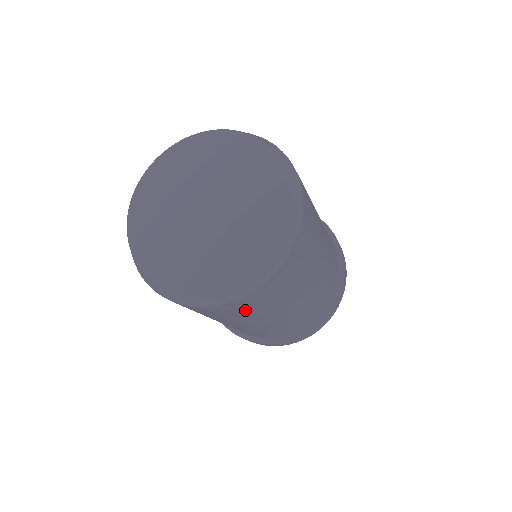
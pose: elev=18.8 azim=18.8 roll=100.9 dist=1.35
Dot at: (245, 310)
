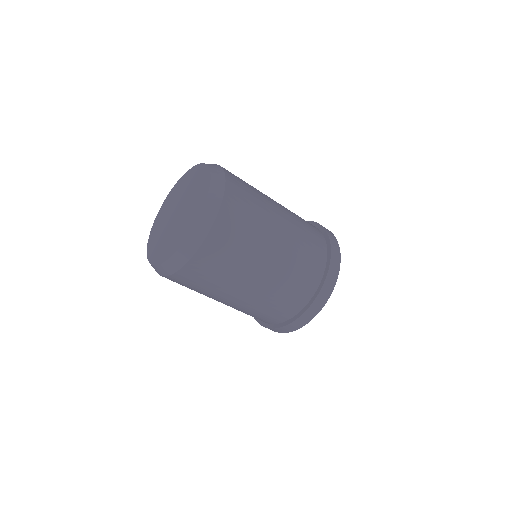
Dot at: (199, 282)
